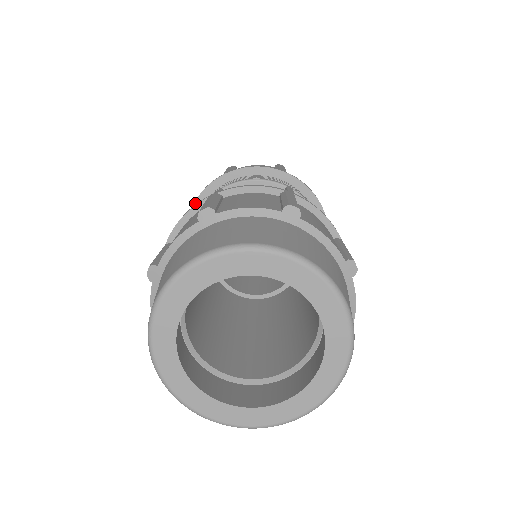
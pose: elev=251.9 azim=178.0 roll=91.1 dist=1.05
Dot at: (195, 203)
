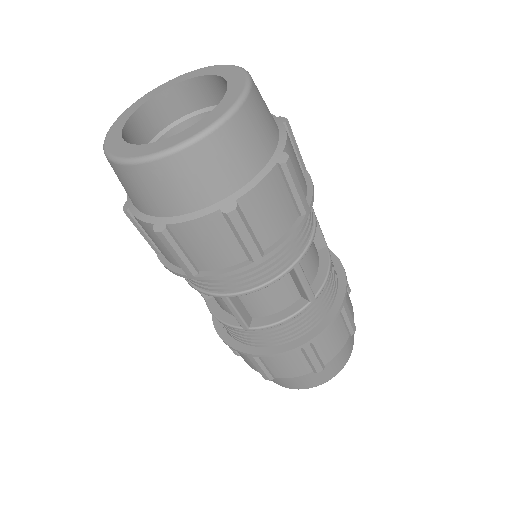
Dot at: occluded
